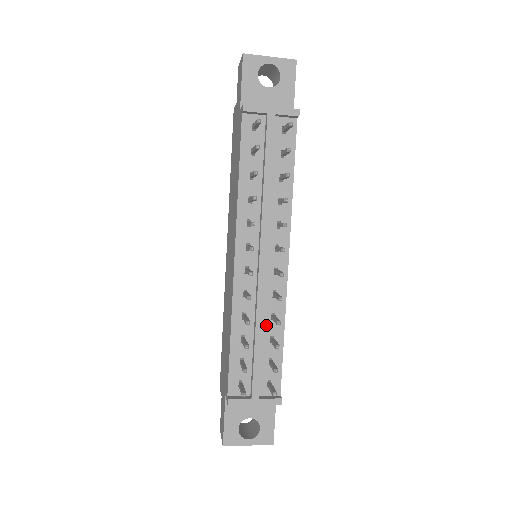
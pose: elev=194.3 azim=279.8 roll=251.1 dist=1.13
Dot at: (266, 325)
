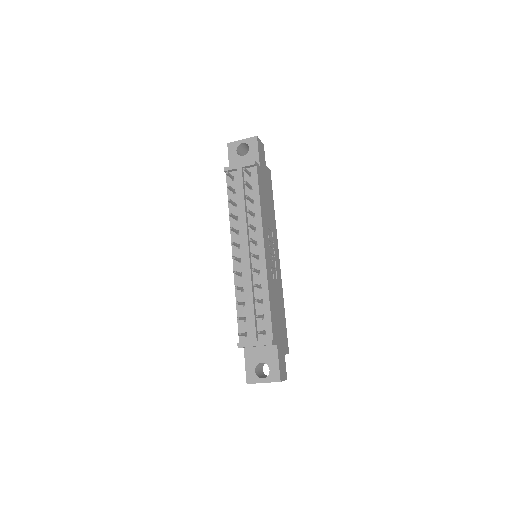
Dot at: (257, 293)
